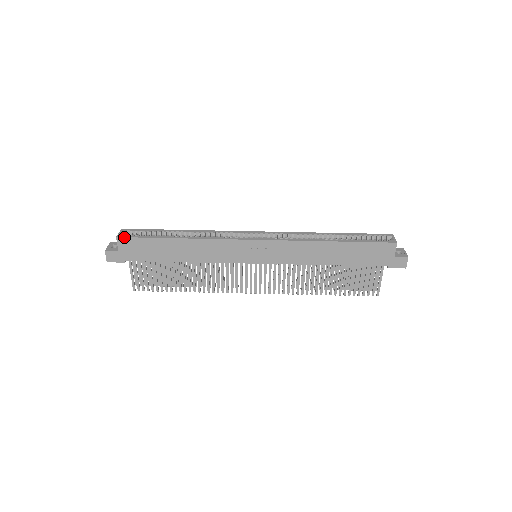
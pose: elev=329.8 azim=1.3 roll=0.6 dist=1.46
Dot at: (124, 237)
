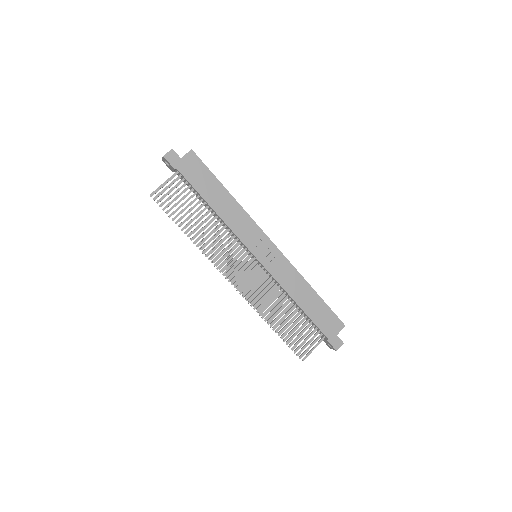
Dot at: occluded
